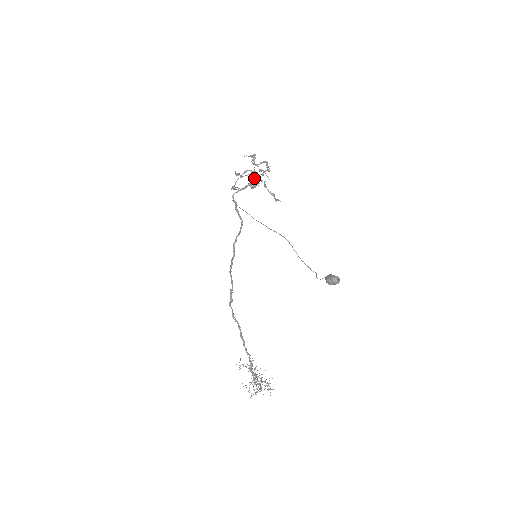
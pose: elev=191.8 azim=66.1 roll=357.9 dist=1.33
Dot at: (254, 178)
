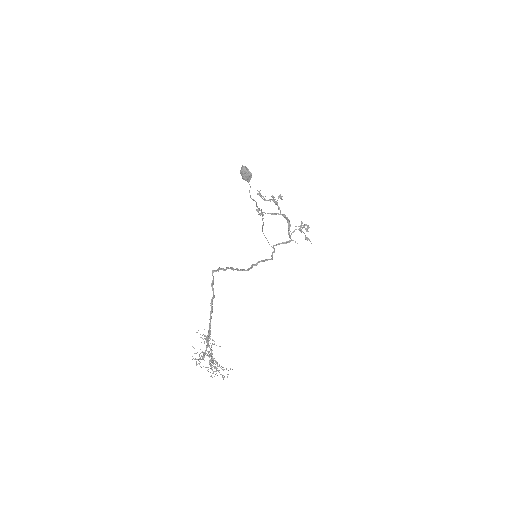
Dot at: occluded
